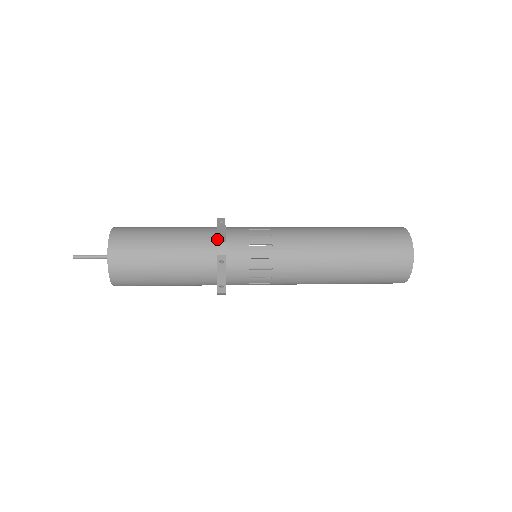
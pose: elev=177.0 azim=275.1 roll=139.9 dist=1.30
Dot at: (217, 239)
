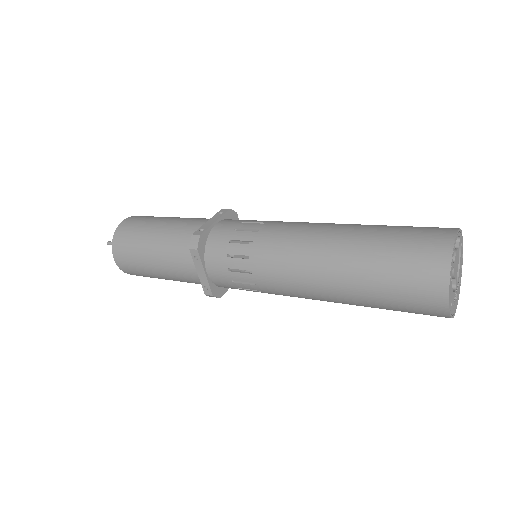
Dot at: (195, 231)
